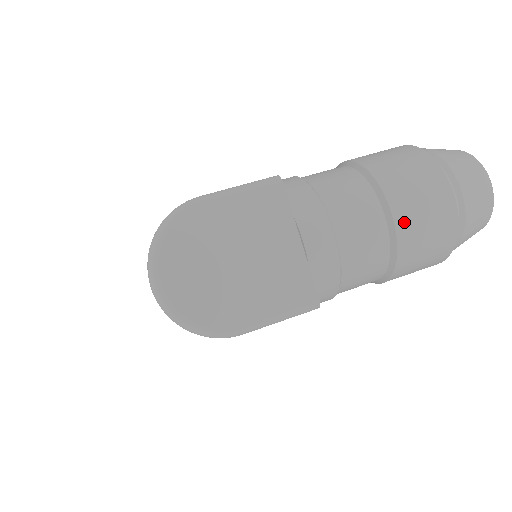
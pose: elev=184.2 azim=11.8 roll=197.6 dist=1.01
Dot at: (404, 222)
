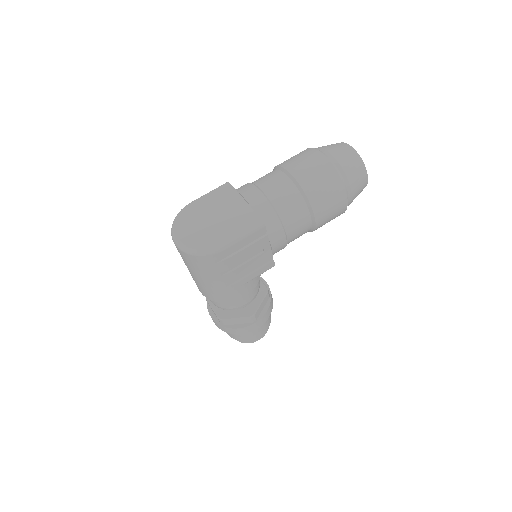
Dot at: (298, 174)
